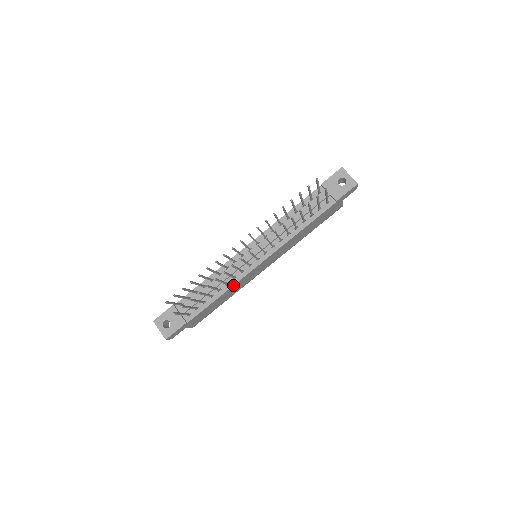
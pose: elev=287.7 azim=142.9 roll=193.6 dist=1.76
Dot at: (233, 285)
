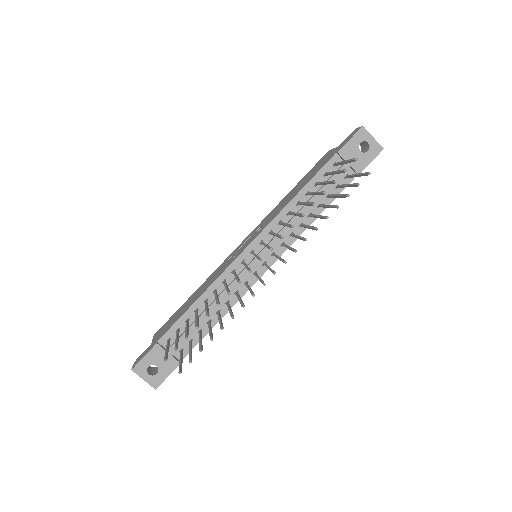
Dot at: occluded
